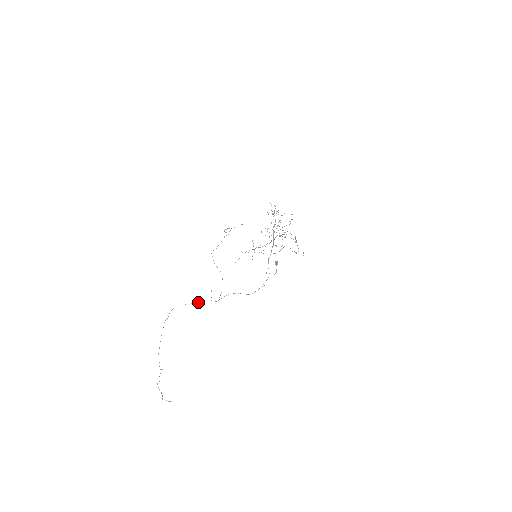
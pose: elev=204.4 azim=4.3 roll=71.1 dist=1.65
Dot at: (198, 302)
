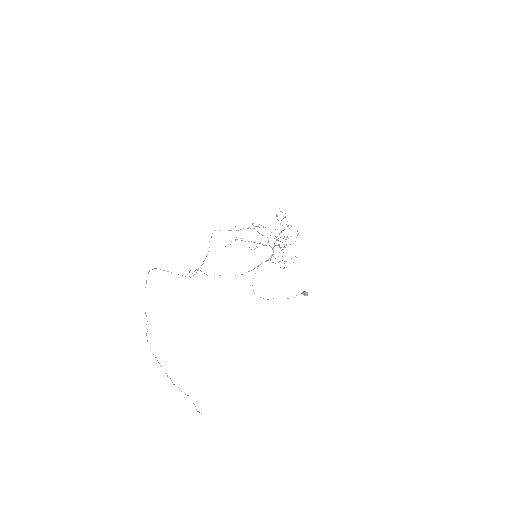
Dot at: occluded
